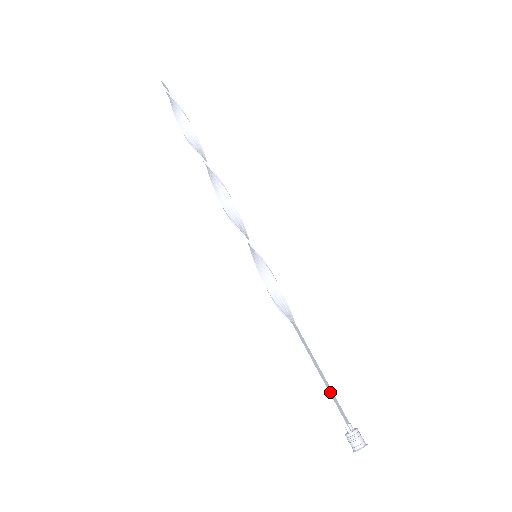
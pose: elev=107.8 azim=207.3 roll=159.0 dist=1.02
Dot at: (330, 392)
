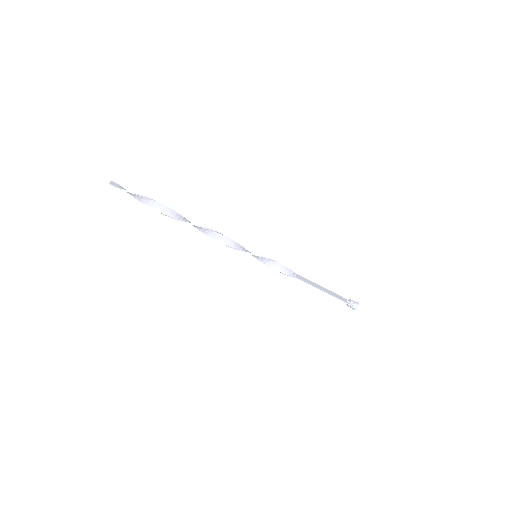
Dot at: (332, 294)
